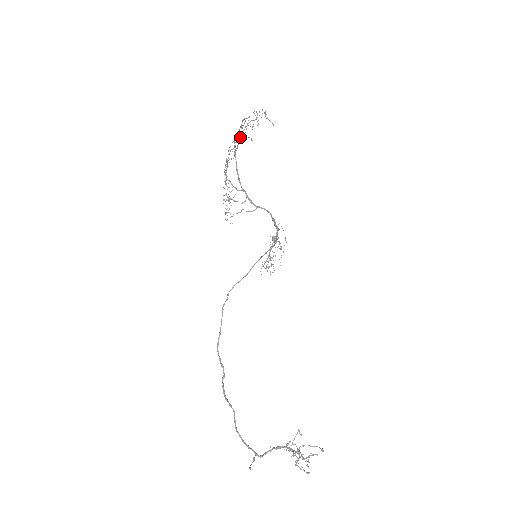
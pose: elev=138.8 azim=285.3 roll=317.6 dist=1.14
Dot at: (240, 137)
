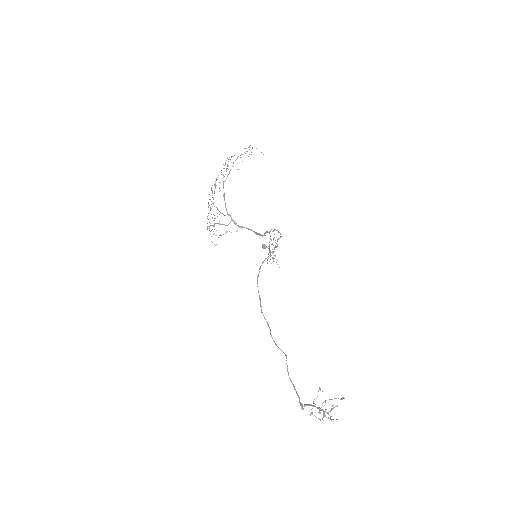
Dot at: occluded
